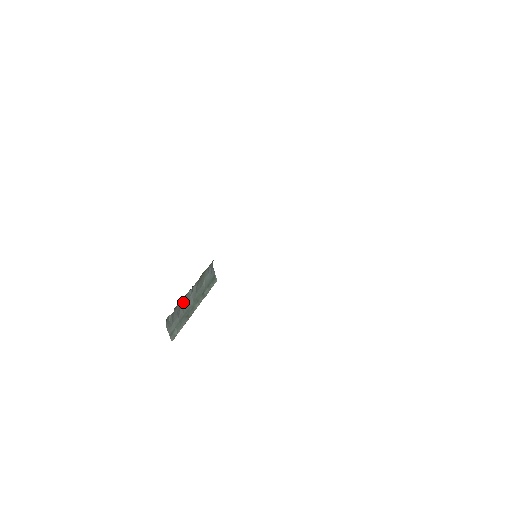
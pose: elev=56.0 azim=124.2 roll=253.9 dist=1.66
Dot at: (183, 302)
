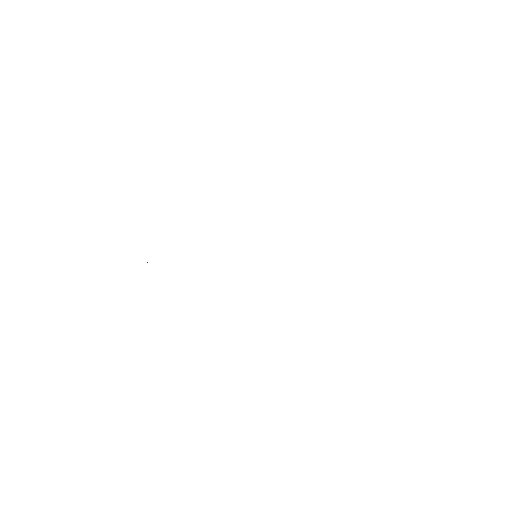
Dot at: occluded
